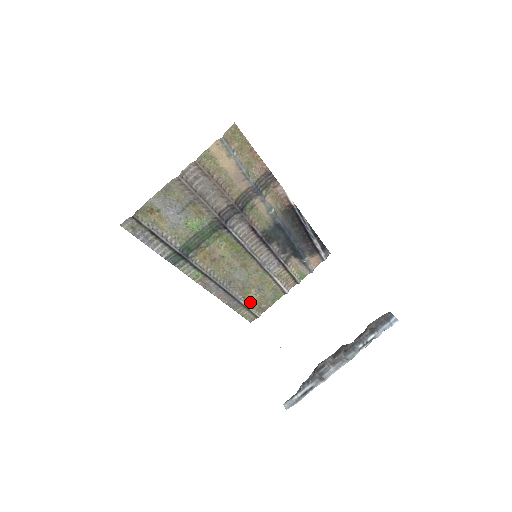
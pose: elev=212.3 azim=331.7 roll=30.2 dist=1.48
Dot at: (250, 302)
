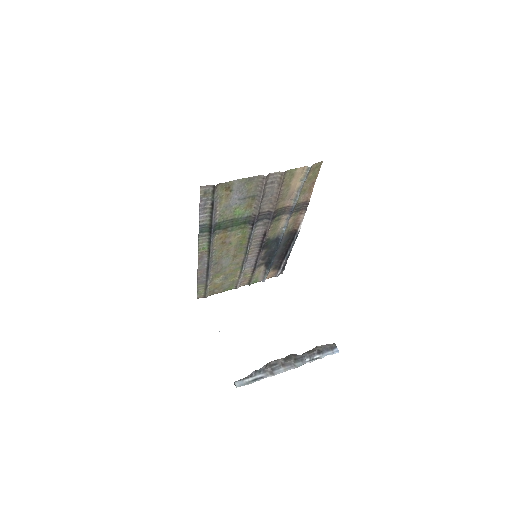
Dot at: (212, 284)
